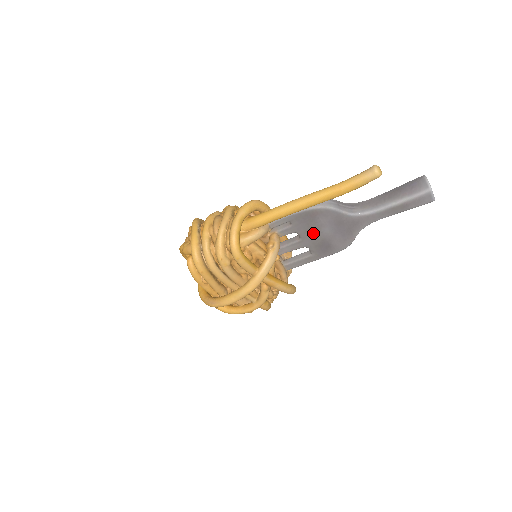
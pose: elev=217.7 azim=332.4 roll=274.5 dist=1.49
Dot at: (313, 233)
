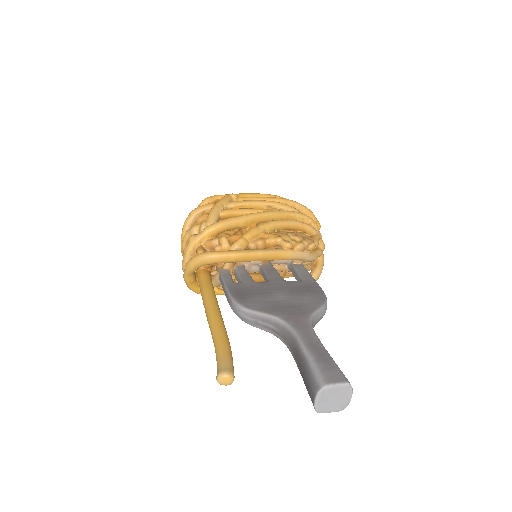
Dot at: occluded
